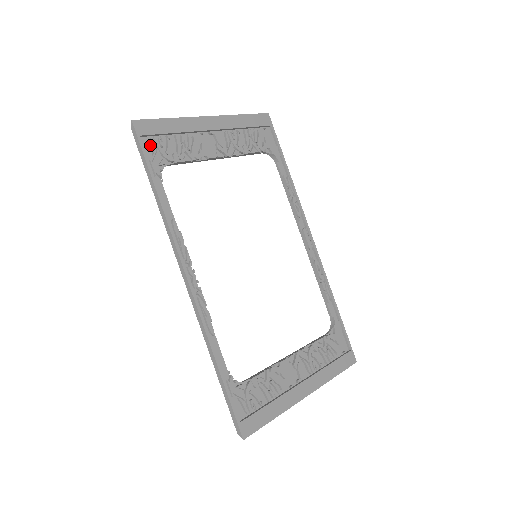
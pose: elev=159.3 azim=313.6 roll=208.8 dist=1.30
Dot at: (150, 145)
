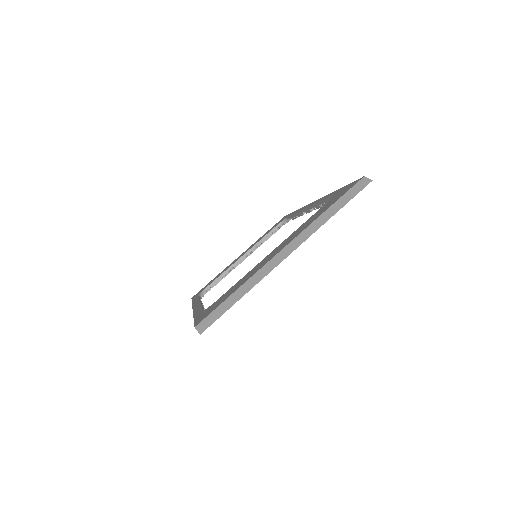
Dot at: occluded
